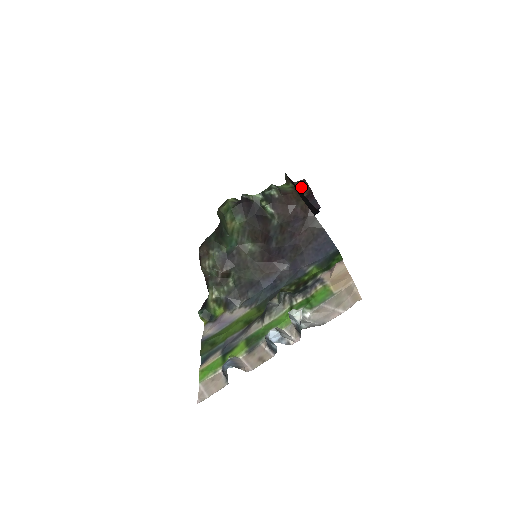
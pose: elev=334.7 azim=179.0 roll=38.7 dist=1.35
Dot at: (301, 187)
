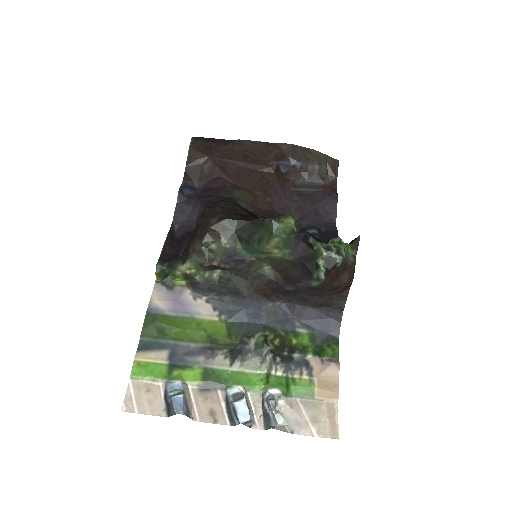
Dot at: (330, 168)
